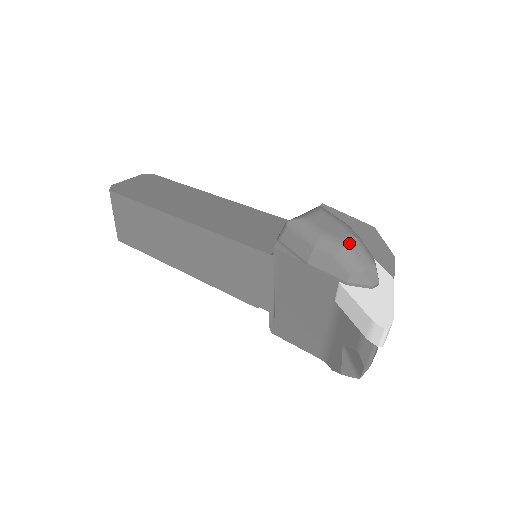
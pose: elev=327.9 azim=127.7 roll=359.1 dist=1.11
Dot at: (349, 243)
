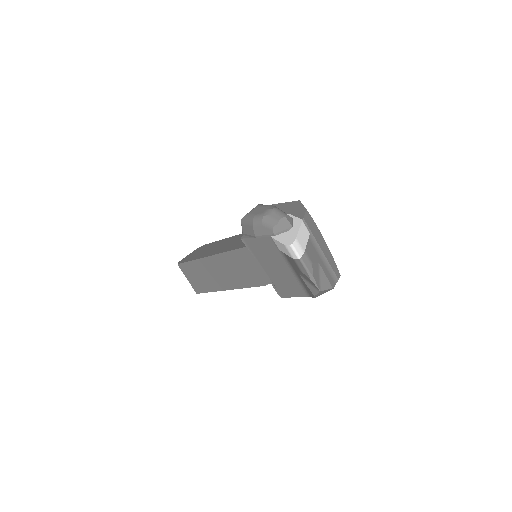
Dot at: (267, 213)
